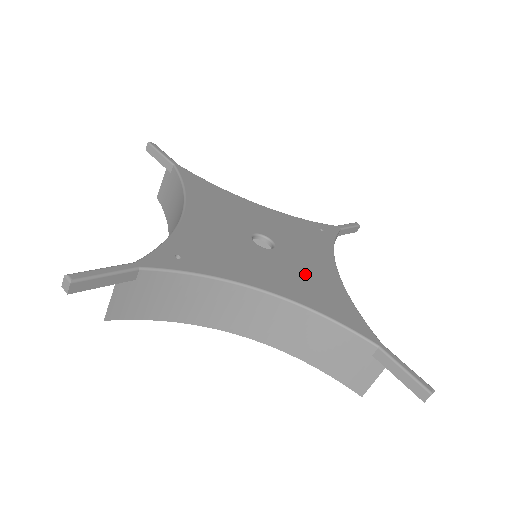
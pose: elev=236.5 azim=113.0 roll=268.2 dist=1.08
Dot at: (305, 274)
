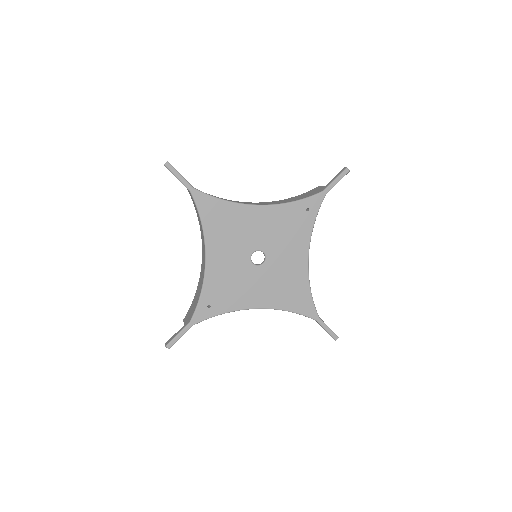
Dot at: (283, 279)
